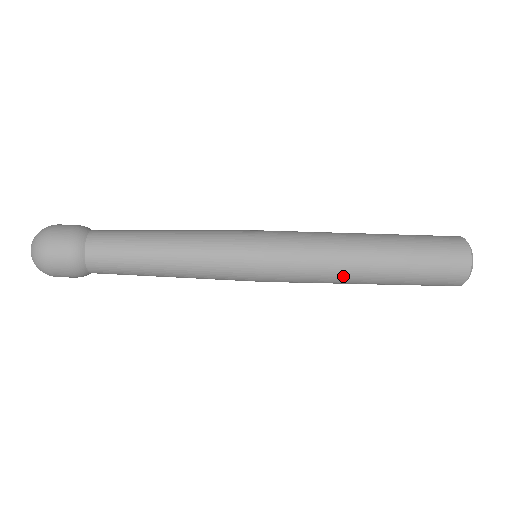
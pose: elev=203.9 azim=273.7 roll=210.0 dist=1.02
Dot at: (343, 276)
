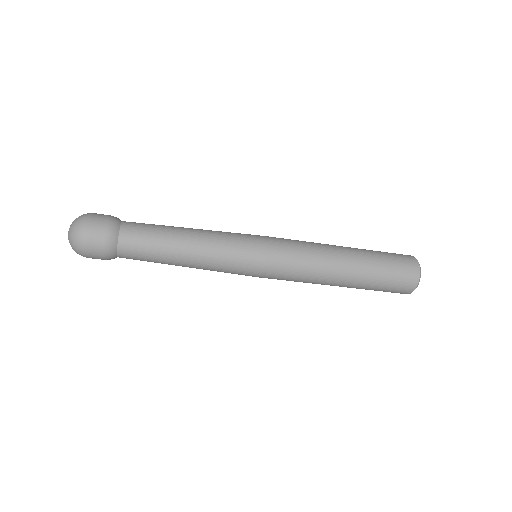
Dot at: (324, 278)
